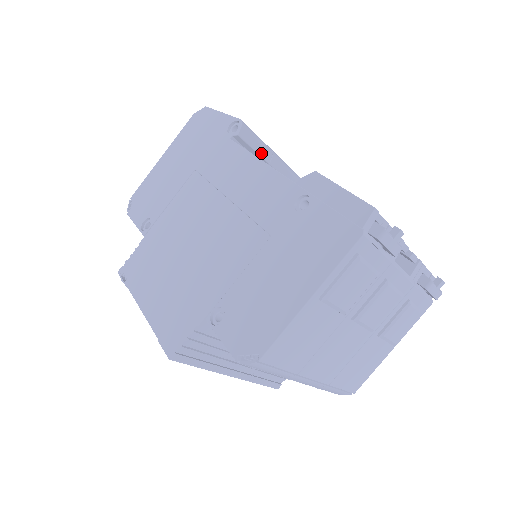
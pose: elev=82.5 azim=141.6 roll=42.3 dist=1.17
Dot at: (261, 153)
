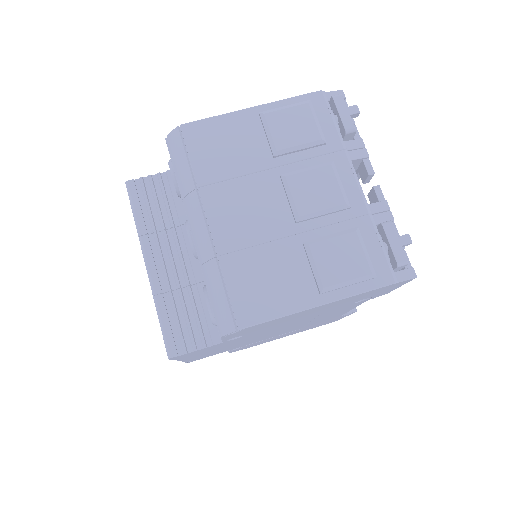
Dot at: occluded
